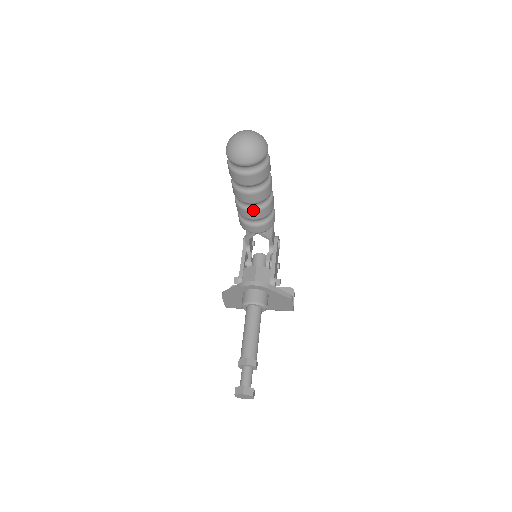
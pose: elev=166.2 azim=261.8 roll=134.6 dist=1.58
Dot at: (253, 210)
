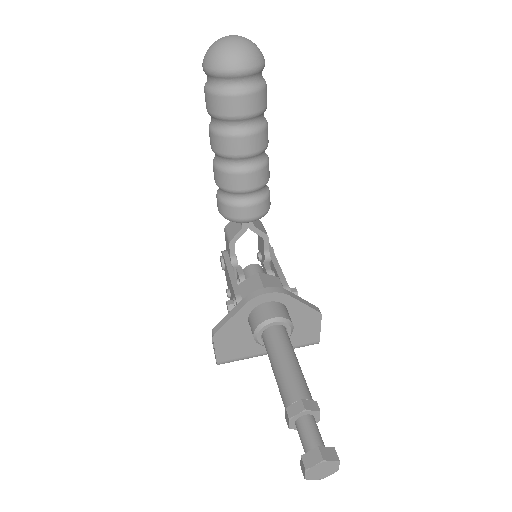
Dot at: (248, 170)
